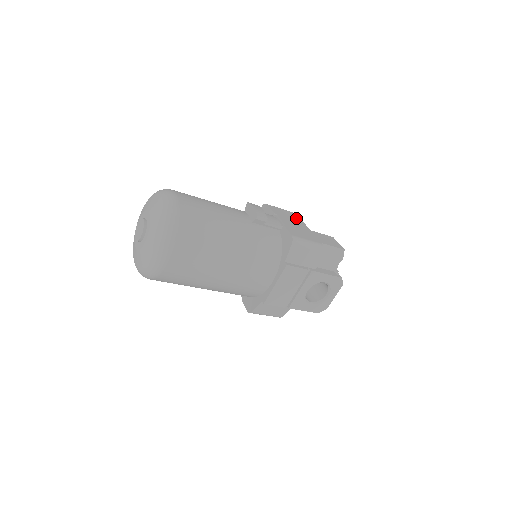
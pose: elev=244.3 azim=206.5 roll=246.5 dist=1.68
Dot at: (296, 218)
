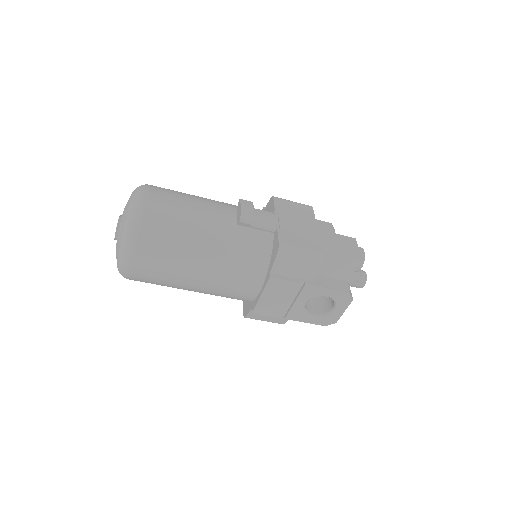
Dot at: (307, 215)
